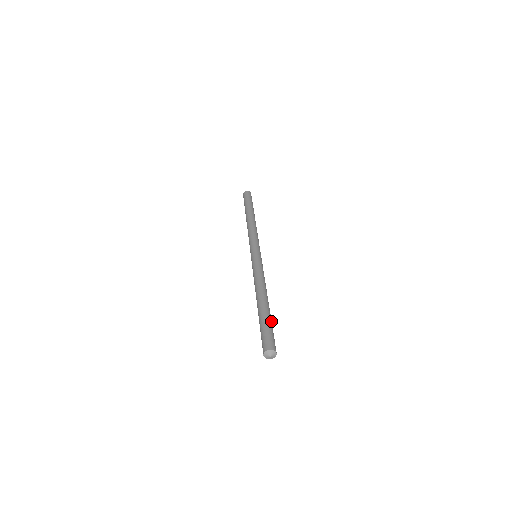
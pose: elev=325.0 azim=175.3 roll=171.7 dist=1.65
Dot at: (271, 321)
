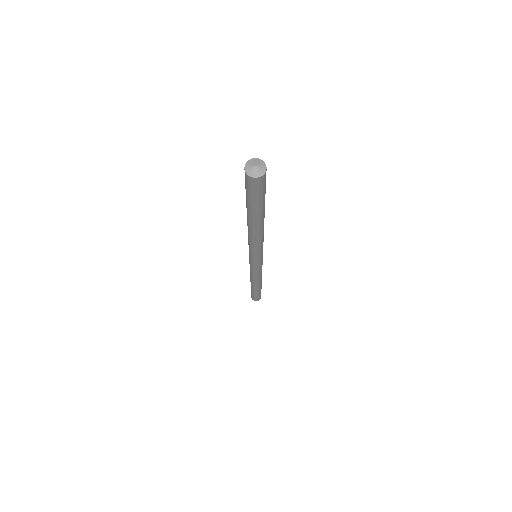
Dot at: (264, 203)
